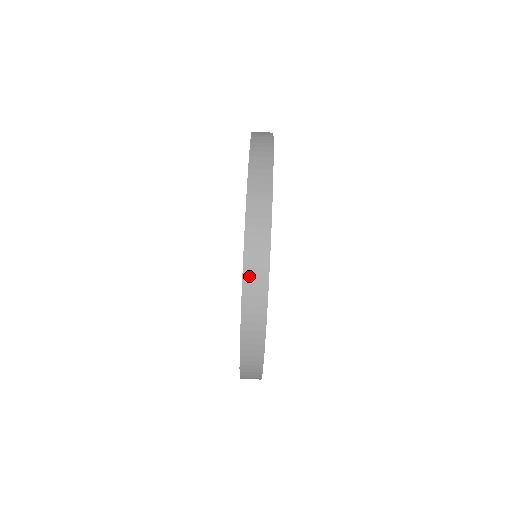
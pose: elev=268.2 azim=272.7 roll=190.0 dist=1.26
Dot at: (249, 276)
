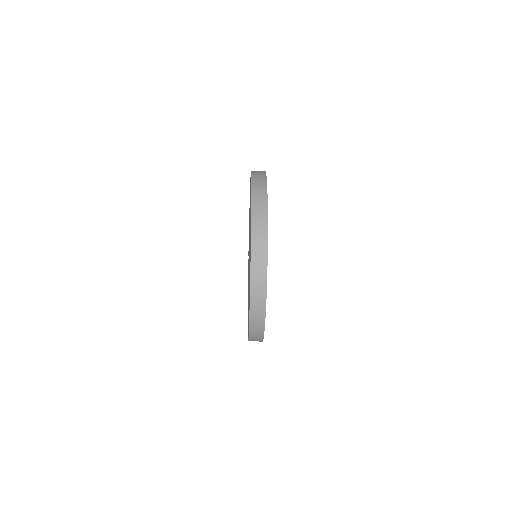
Dot at: (254, 295)
